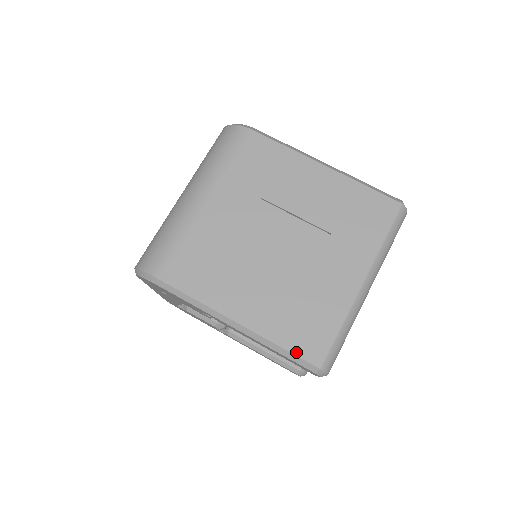
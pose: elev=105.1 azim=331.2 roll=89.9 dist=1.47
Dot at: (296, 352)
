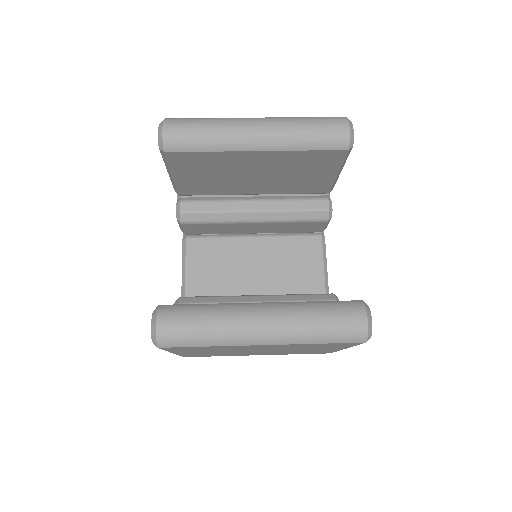
Dot at: occluded
